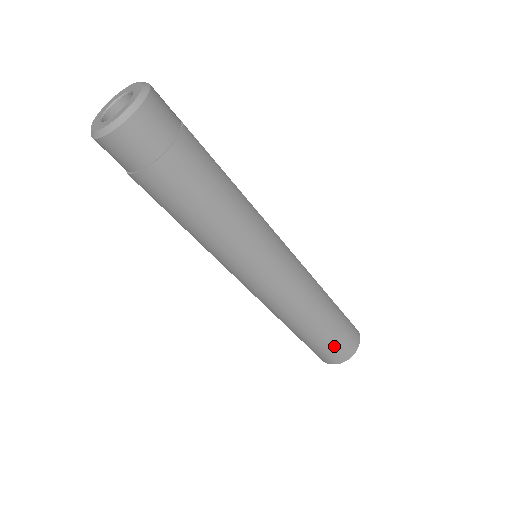
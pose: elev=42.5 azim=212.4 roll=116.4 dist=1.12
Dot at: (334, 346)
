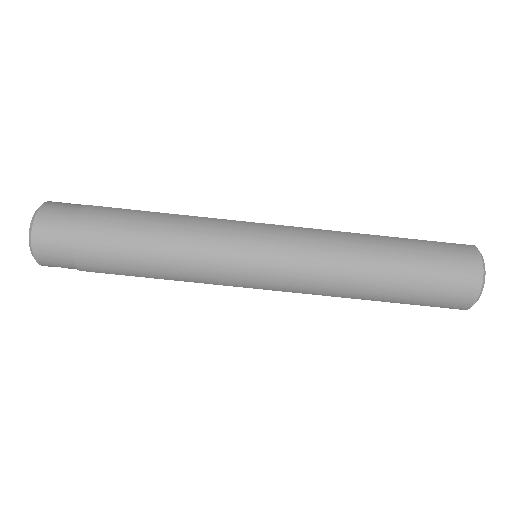
Dot at: (437, 281)
